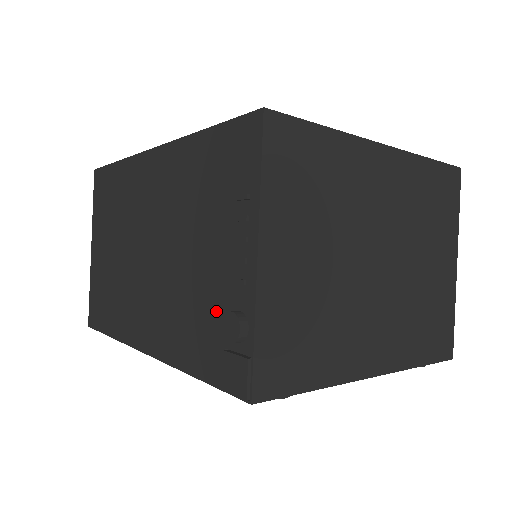
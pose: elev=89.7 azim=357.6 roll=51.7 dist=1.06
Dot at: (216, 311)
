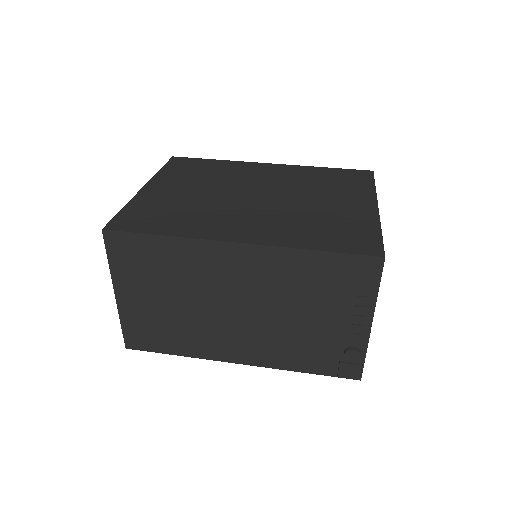
Dot at: (330, 345)
